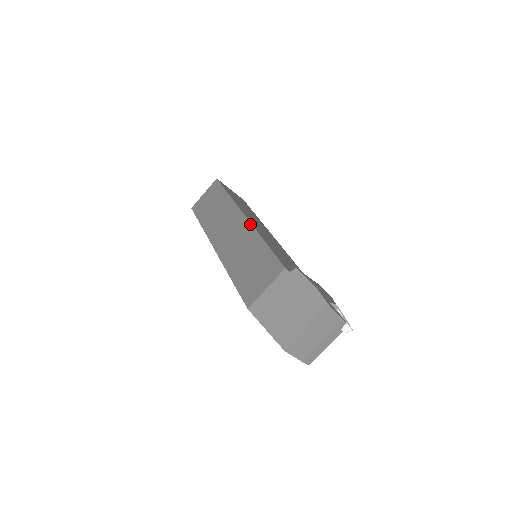
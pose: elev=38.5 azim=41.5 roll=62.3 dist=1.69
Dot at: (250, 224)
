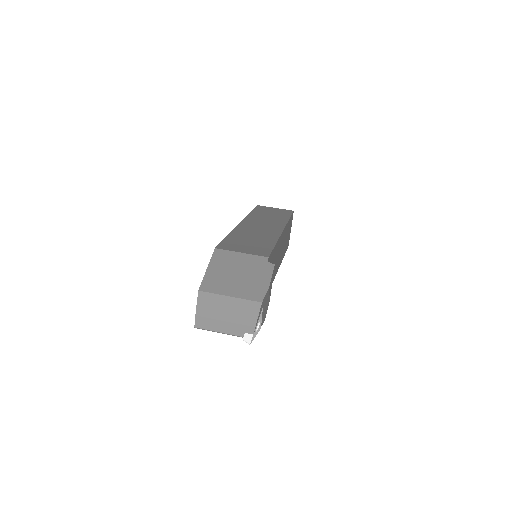
Dot at: (281, 233)
